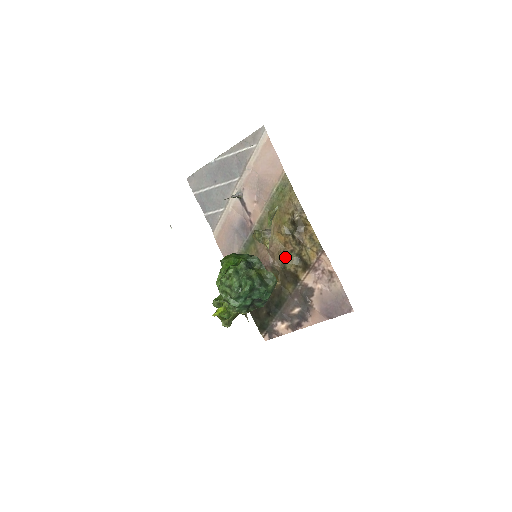
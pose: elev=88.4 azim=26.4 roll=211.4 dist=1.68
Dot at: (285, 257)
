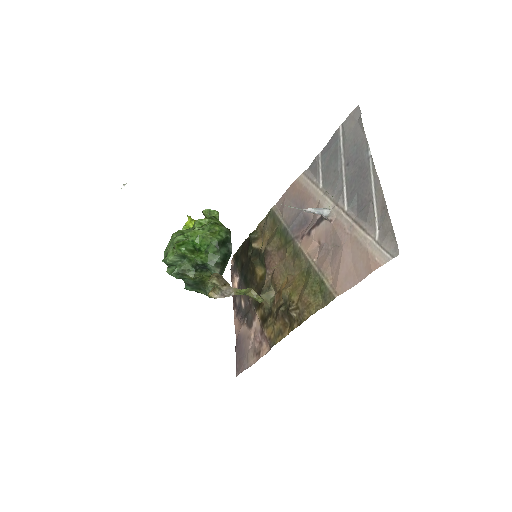
Dot at: (270, 292)
